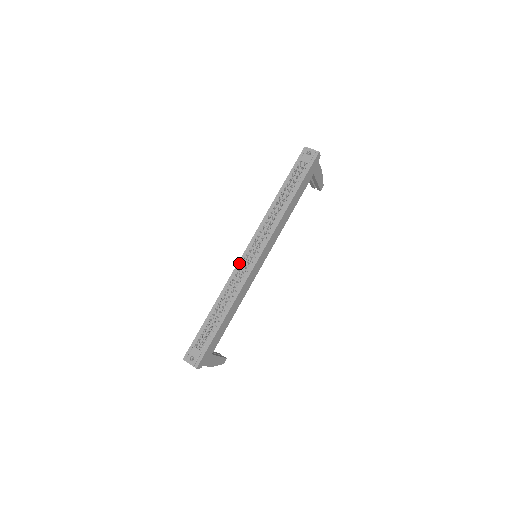
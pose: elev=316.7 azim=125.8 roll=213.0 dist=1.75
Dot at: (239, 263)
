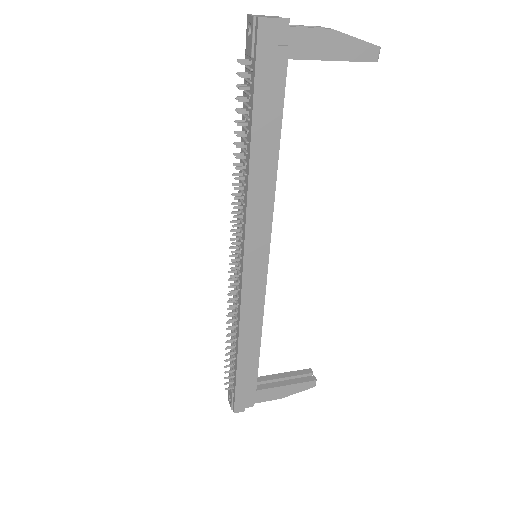
Dot at: (234, 273)
